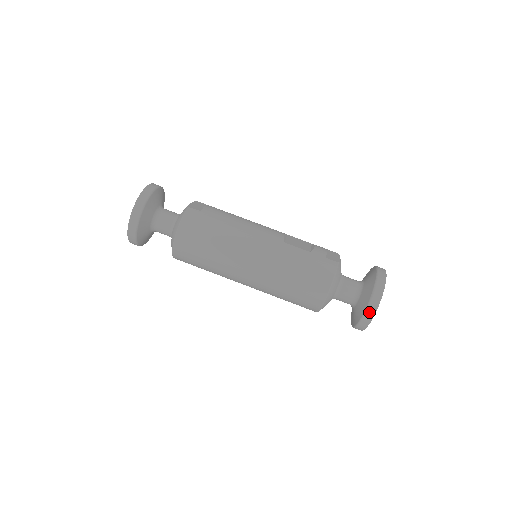
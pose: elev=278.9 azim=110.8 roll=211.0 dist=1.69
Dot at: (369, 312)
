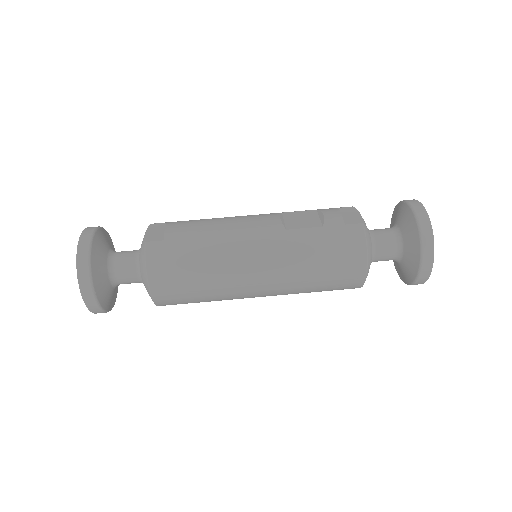
Dot at: (425, 266)
